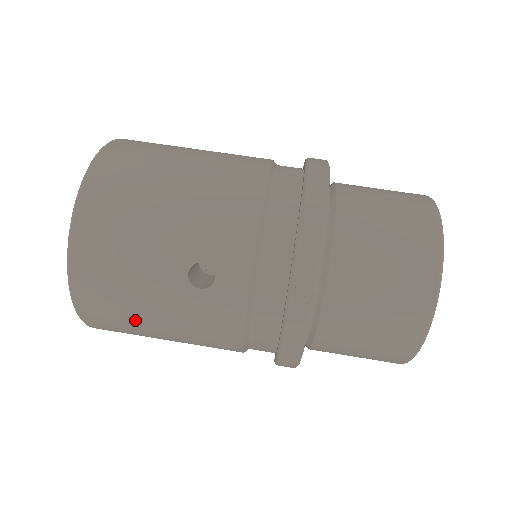
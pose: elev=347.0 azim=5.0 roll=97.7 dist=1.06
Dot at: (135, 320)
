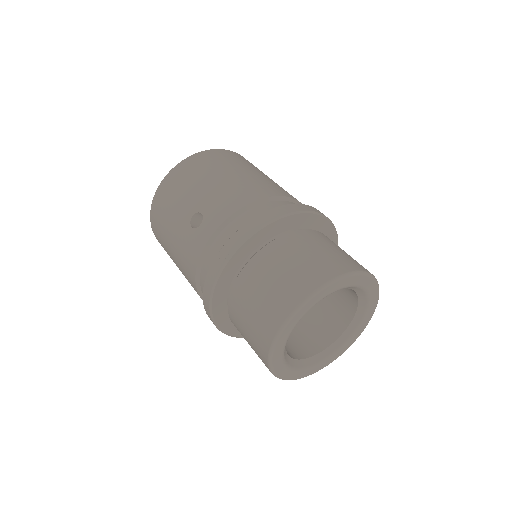
Dot at: (165, 235)
